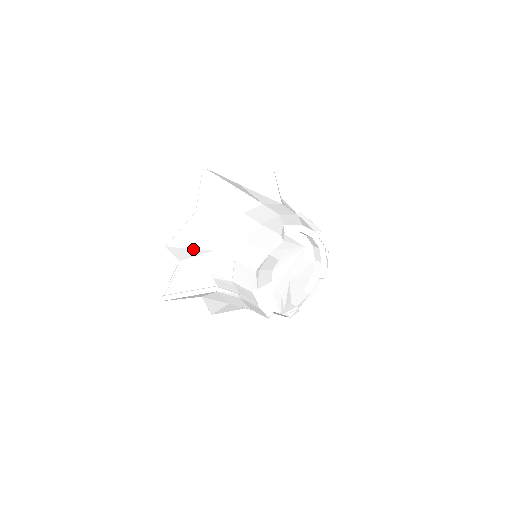
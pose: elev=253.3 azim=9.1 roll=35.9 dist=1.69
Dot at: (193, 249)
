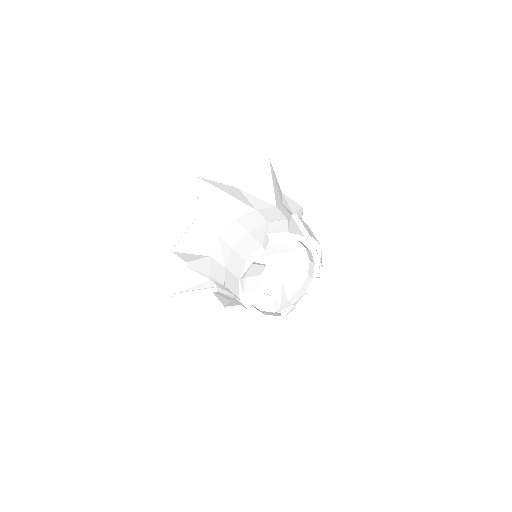
Dot at: (193, 254)
